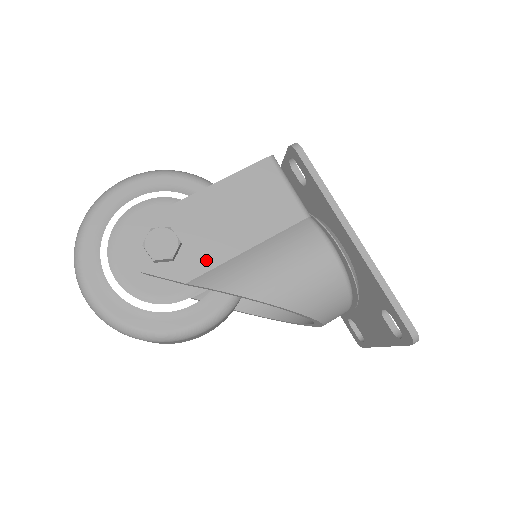
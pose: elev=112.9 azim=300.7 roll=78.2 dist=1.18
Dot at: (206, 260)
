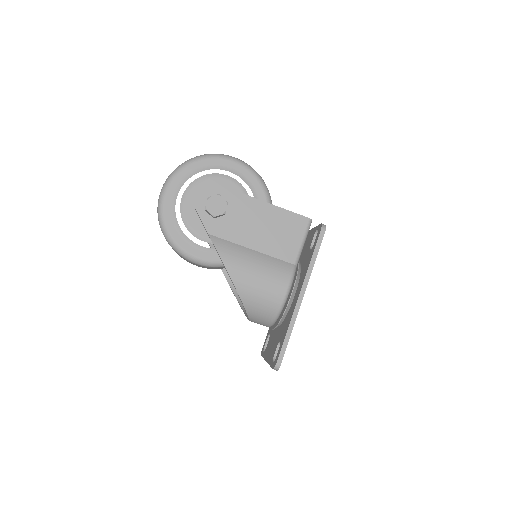
Dot at: (228, 233)
